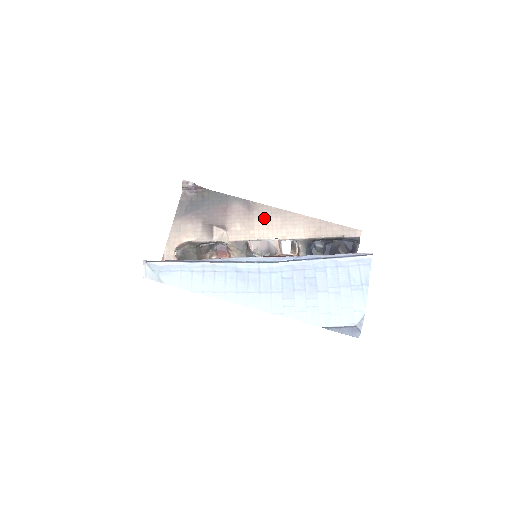
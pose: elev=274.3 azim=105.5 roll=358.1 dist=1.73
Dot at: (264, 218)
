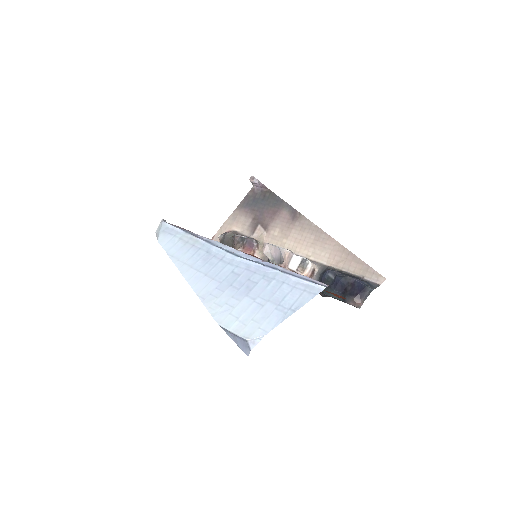
Dot at: (301, 231)
